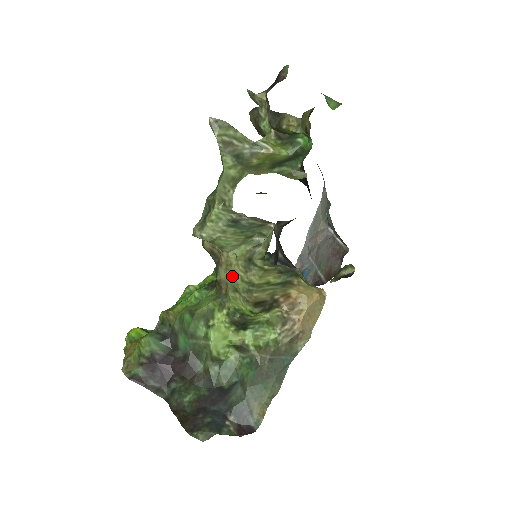
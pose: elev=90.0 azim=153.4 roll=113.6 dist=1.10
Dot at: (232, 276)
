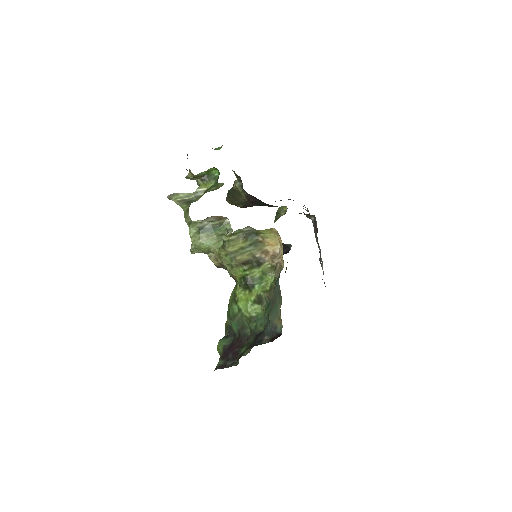
Dot at: (222, 259)
